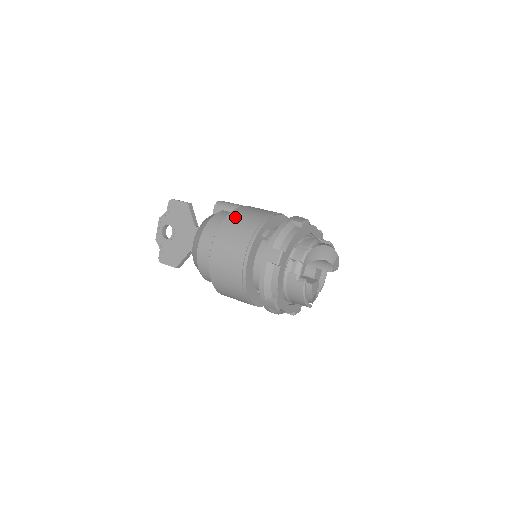
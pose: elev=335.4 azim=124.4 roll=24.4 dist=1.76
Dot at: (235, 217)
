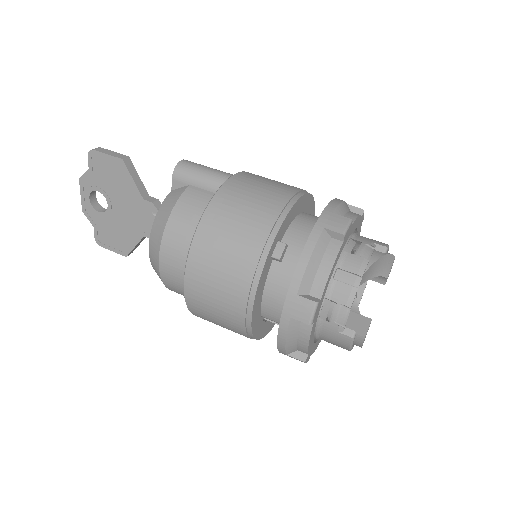
Dot at: (218, 220)
